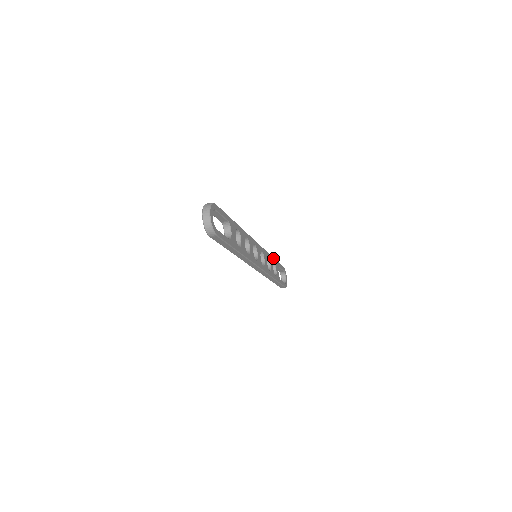
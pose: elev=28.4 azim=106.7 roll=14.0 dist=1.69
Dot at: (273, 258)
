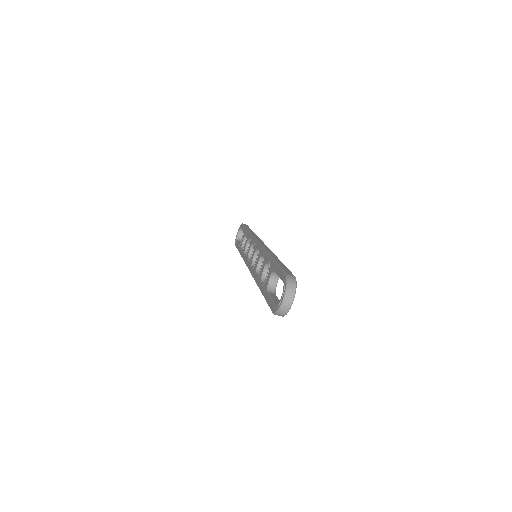
Dot at: occluded
